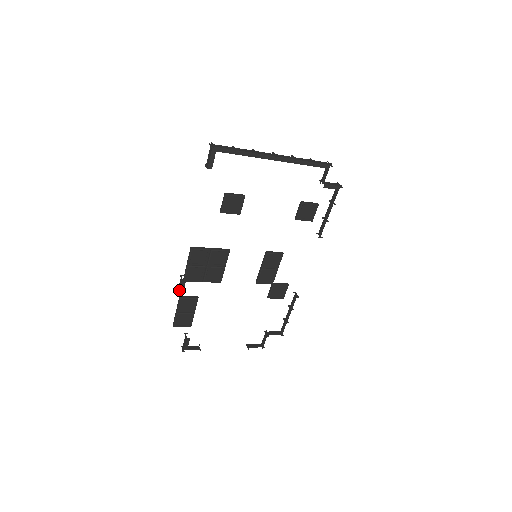
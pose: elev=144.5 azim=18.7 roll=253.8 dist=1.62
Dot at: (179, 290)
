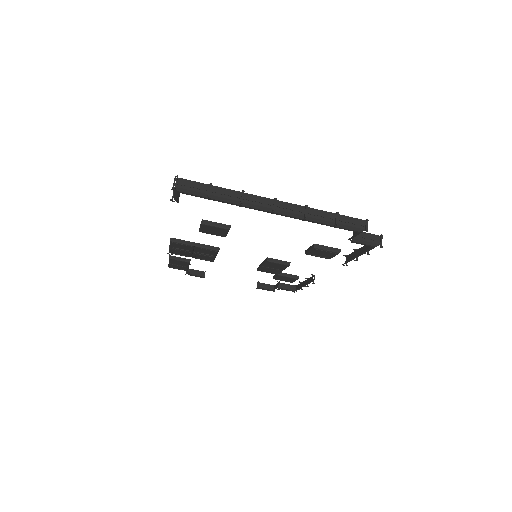
Dot at: occluded
